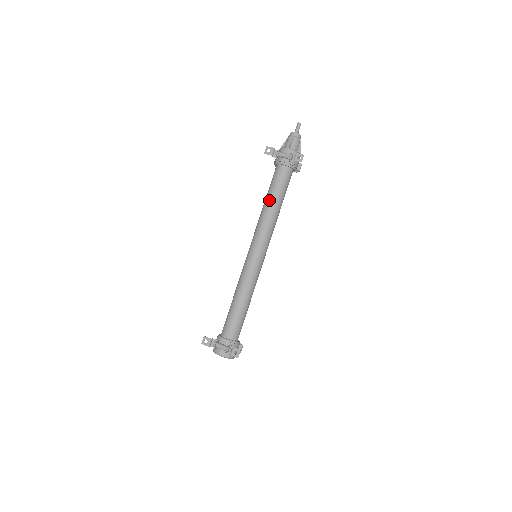
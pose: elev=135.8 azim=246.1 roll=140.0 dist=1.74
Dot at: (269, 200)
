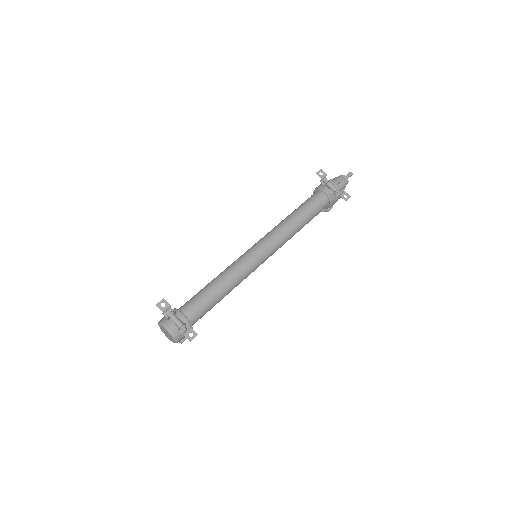
Dot at: (298, 214)
